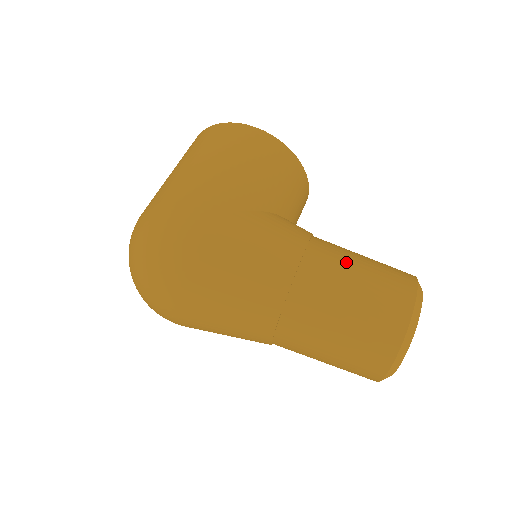
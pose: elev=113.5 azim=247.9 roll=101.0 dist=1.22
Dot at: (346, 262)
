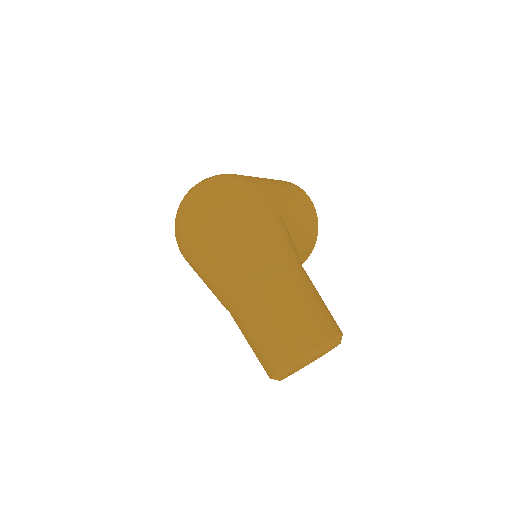
Dot at: (314, 287)
